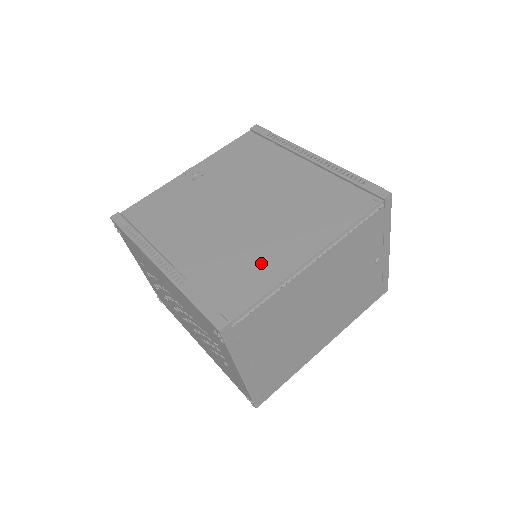
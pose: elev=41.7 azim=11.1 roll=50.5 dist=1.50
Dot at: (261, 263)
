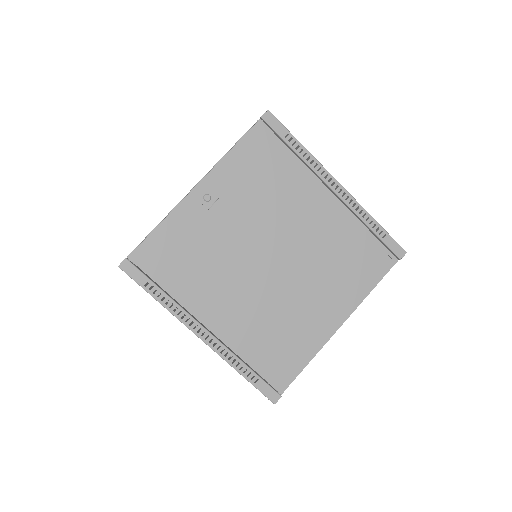
Dot at: (299, 333)
